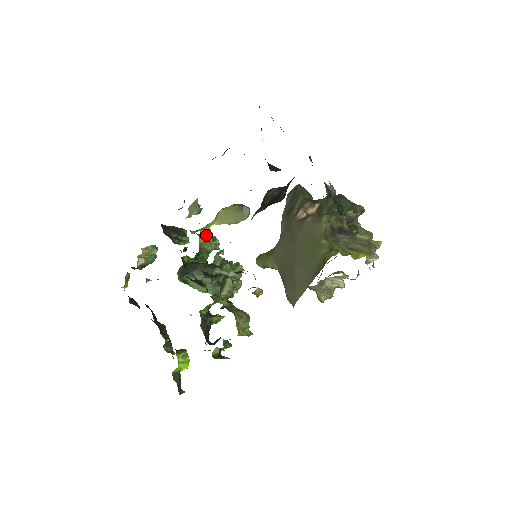
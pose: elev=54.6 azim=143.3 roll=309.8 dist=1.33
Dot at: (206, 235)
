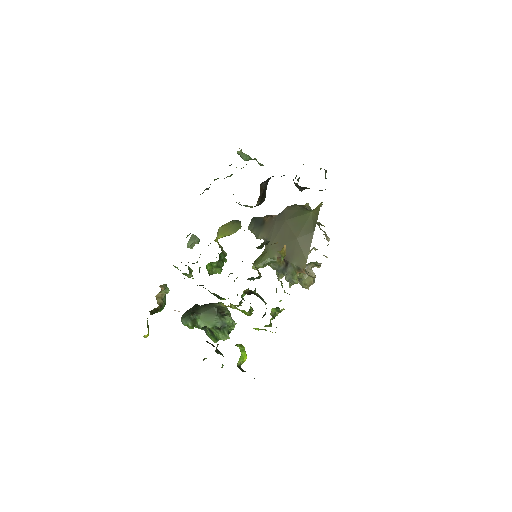
Dot at: occluded
